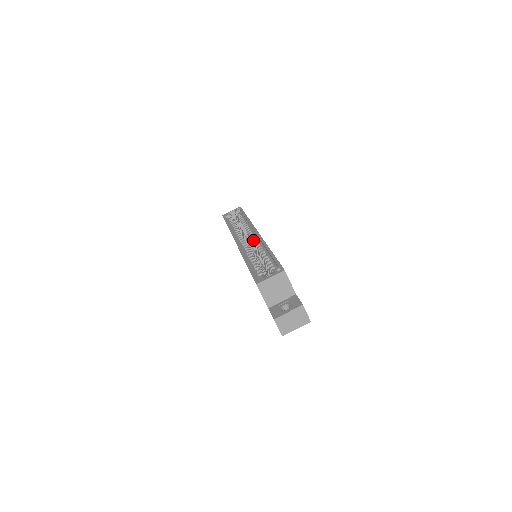
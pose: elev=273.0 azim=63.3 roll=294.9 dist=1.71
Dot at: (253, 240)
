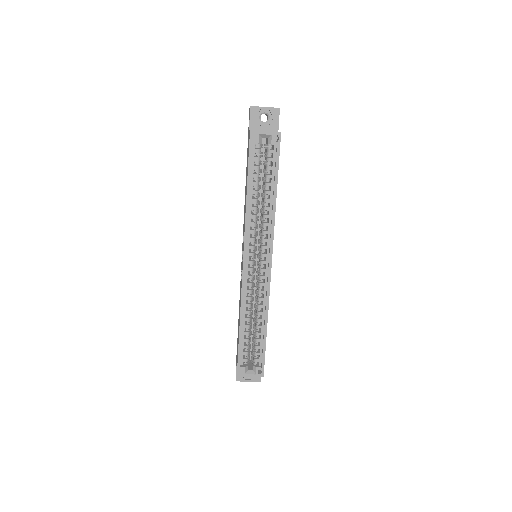
Dot at: (261, 271)
